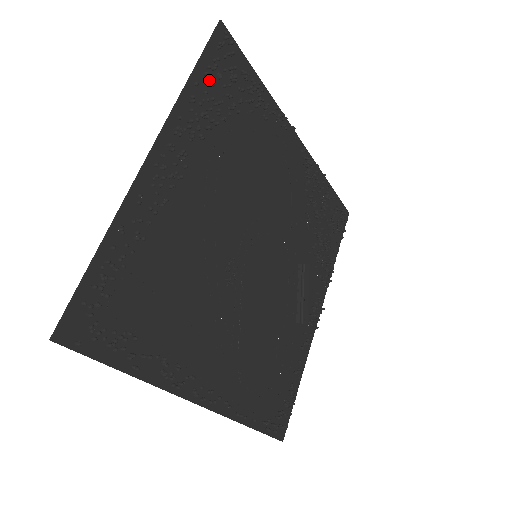
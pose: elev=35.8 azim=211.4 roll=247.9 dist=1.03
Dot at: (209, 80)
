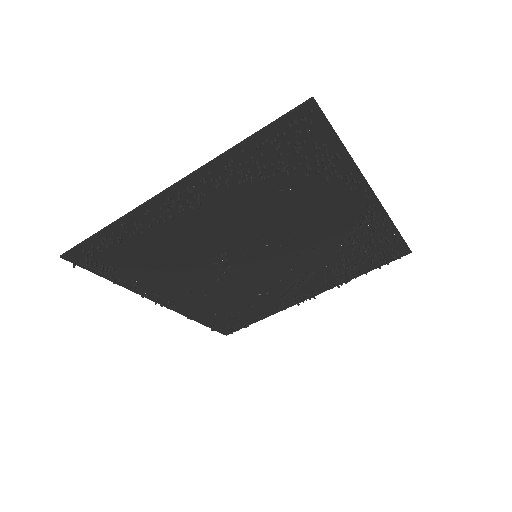
Dot at: (265, 146)
